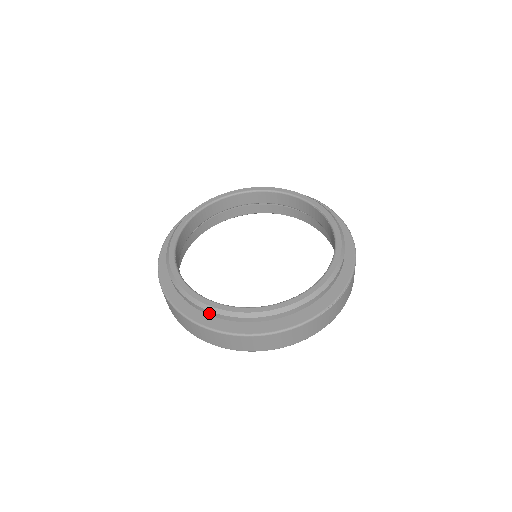
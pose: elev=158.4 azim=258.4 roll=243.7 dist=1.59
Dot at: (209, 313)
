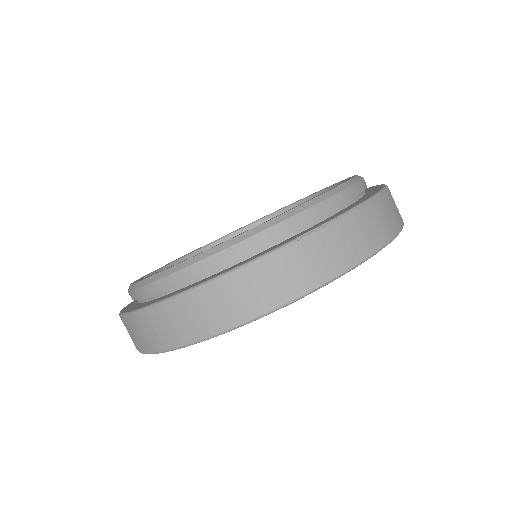
Dot at: (143, 293)
